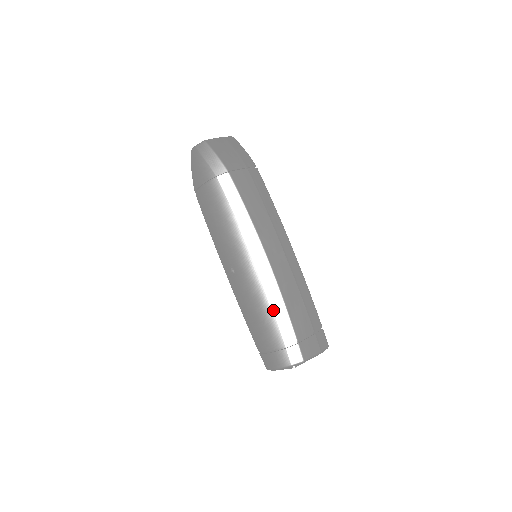
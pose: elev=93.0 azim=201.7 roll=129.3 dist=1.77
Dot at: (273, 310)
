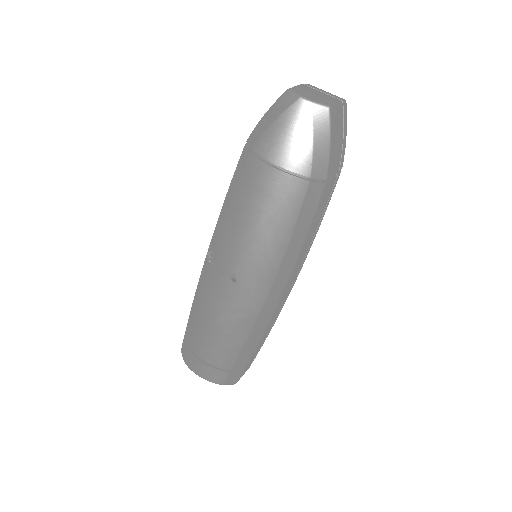
Dot at: (247, 340)
